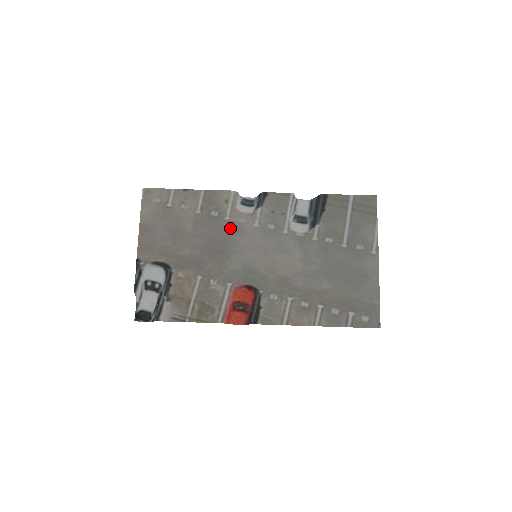
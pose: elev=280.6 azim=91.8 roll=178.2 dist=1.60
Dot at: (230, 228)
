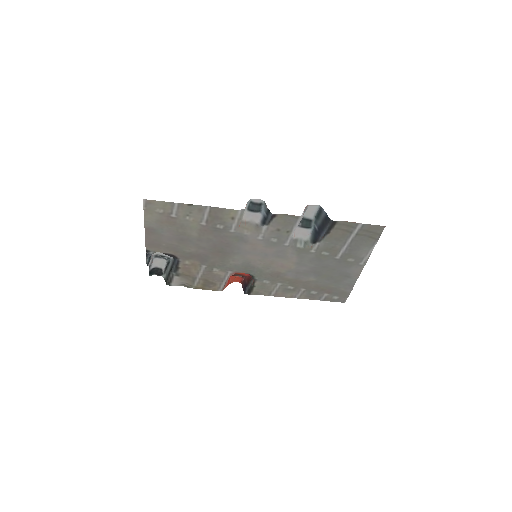
Dot at: (234, 238)
